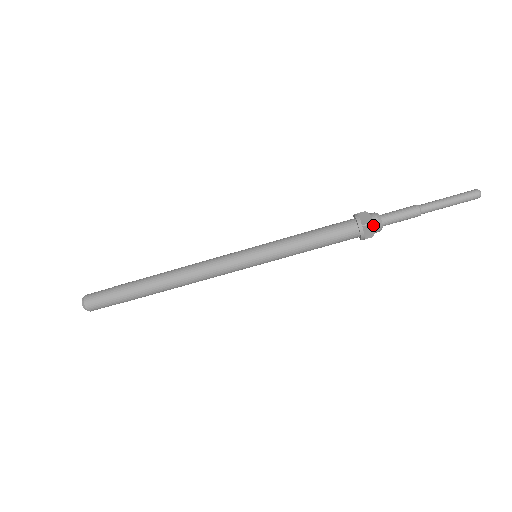
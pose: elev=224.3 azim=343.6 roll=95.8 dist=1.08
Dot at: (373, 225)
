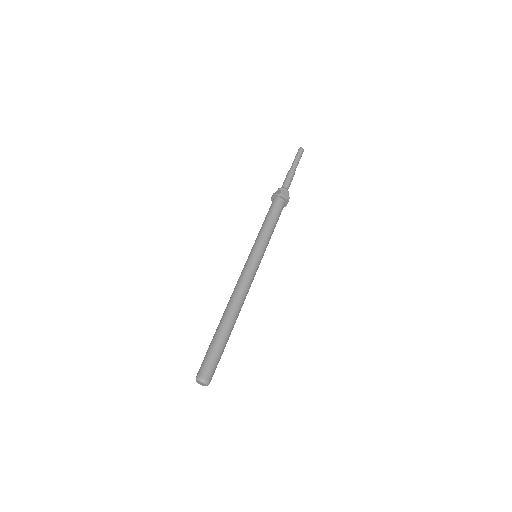
Dot at: (284, 191)
